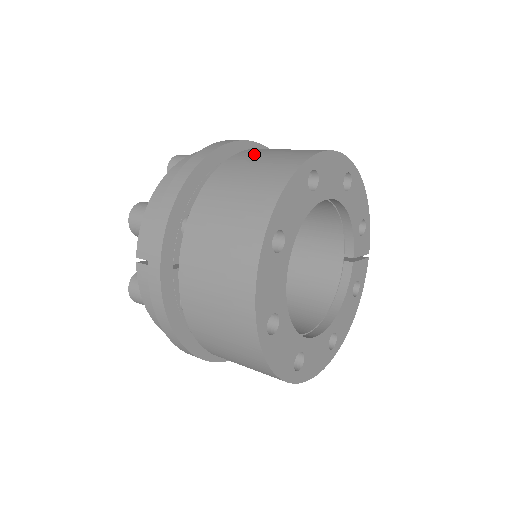
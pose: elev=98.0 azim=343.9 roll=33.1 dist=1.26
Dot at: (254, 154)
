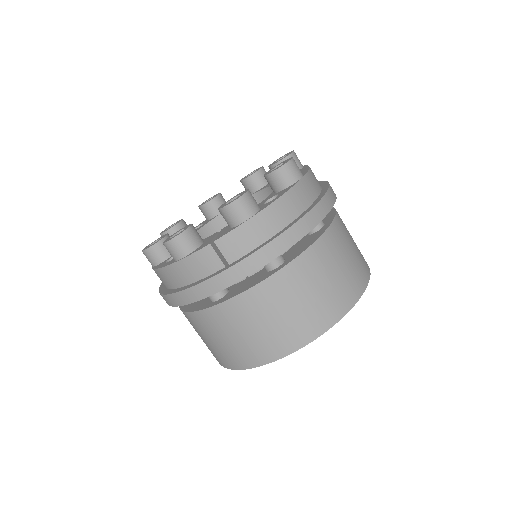
Dot at: (343, 238)
